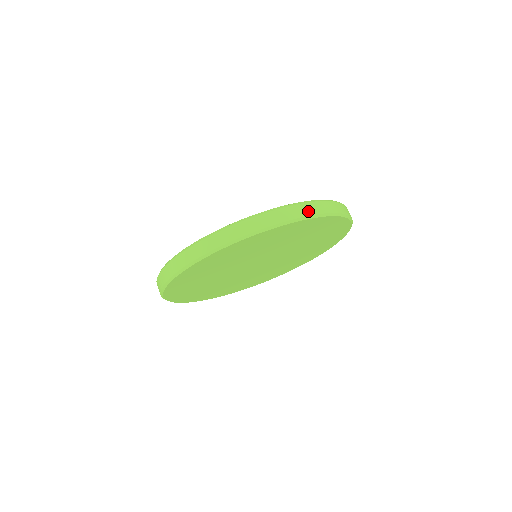
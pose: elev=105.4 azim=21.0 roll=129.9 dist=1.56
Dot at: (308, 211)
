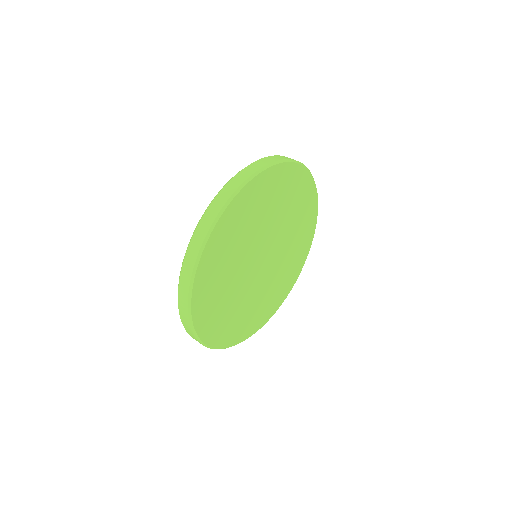
Dot at: occluded
